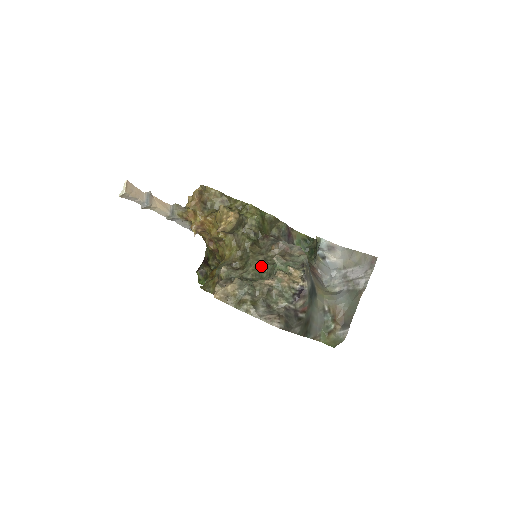
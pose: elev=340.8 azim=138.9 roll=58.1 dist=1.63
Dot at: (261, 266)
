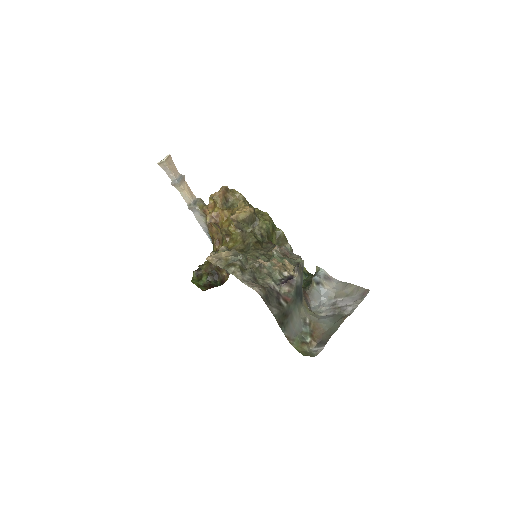
Dot at: (259, 257)
